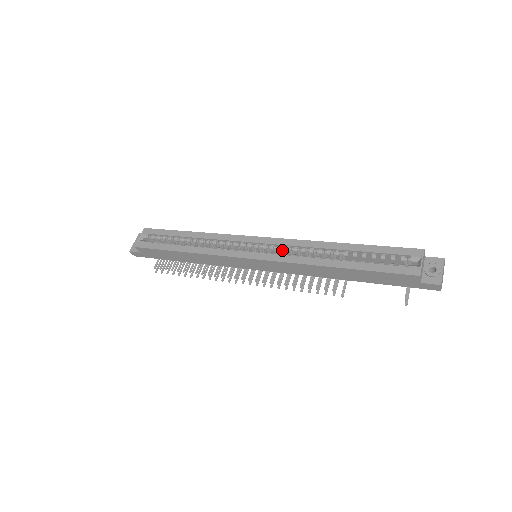
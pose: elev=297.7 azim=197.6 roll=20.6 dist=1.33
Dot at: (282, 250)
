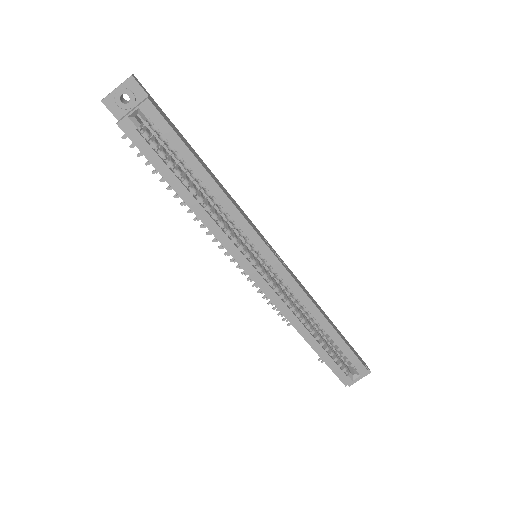
Dot at: (283, 285)
